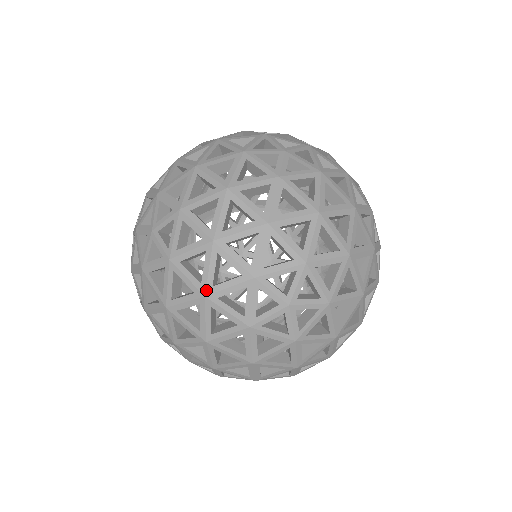
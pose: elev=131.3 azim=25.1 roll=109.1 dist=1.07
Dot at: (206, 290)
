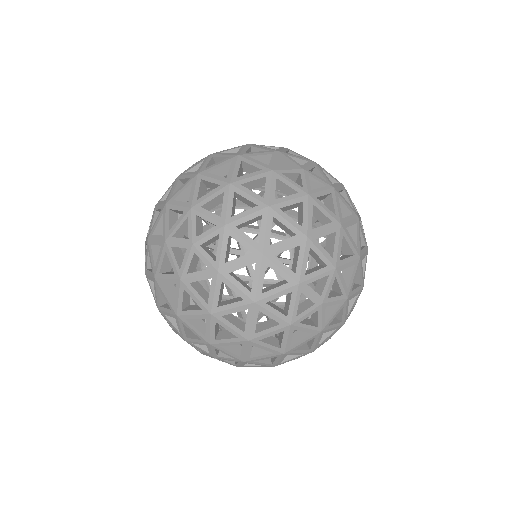
Dot at: (256, 297)
